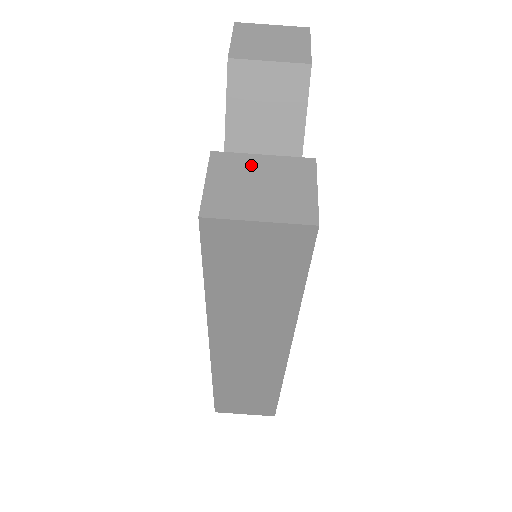
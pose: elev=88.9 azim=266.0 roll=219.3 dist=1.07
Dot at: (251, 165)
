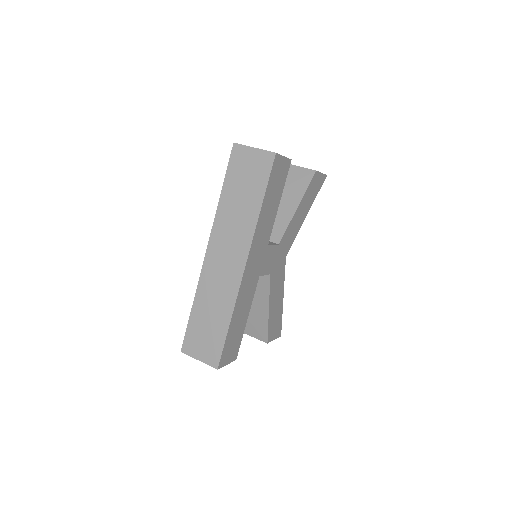
Dot at: occluded
